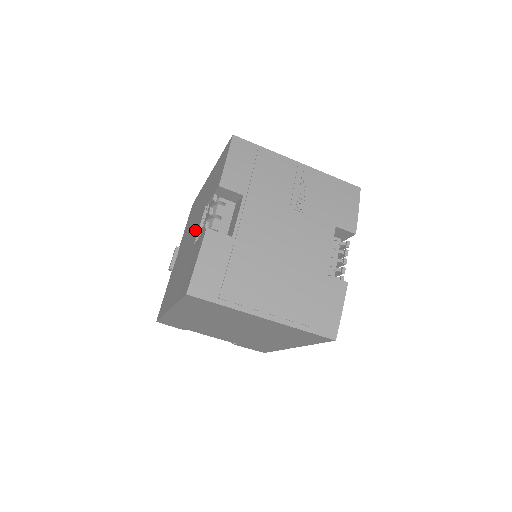
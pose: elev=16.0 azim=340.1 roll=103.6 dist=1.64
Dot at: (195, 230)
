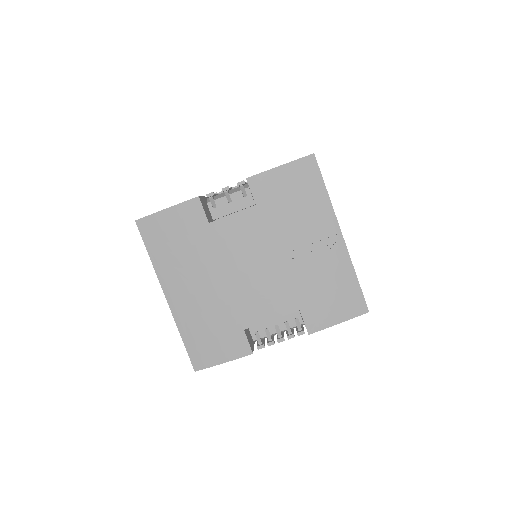
Dot at: occluded
